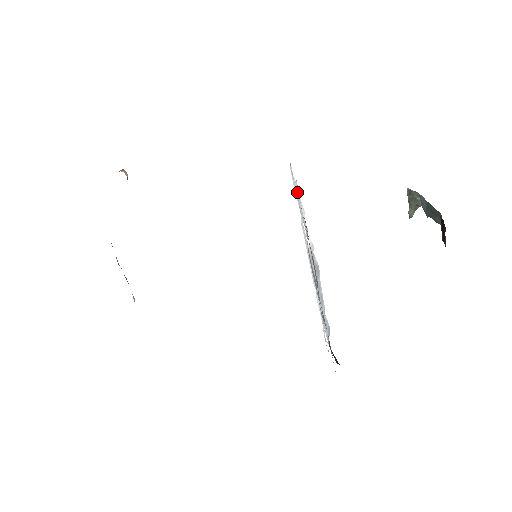
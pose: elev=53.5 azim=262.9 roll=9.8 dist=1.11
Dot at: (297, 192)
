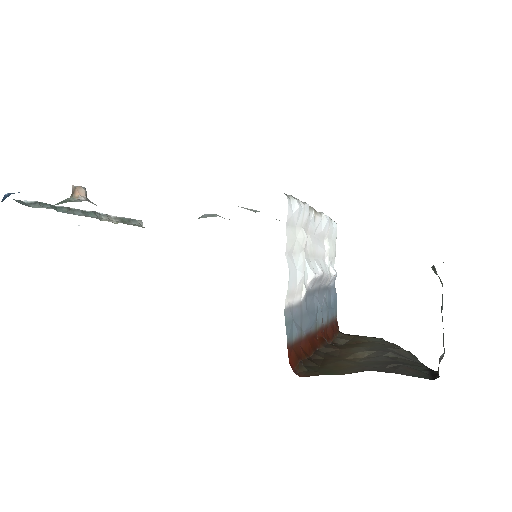
Dot at: (290, 294)
